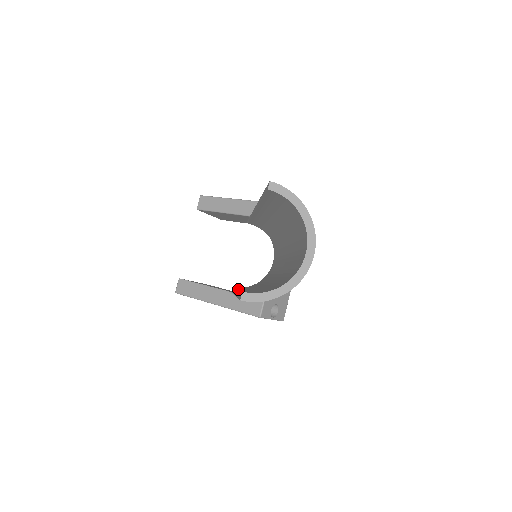
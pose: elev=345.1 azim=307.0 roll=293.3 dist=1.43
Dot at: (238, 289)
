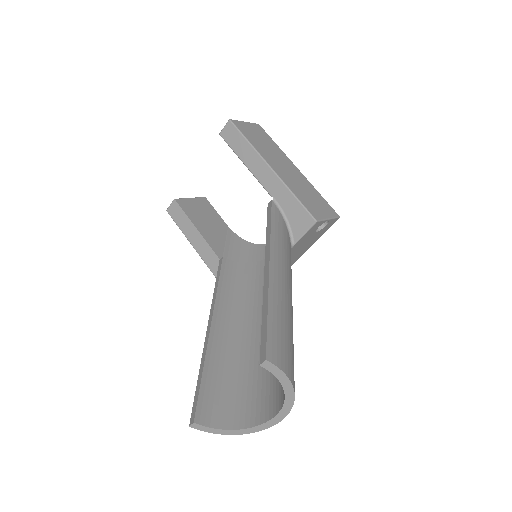
Dot at: (206, 351)
